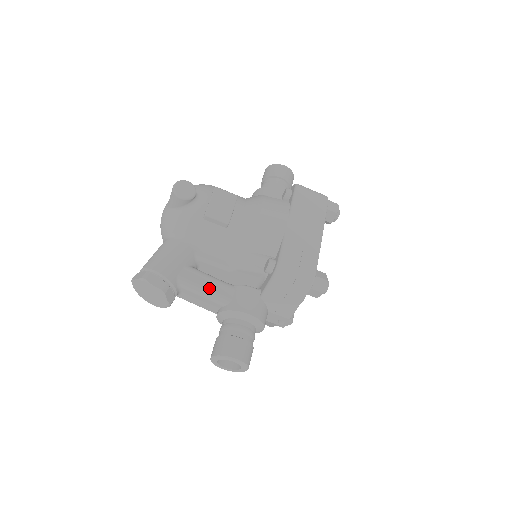
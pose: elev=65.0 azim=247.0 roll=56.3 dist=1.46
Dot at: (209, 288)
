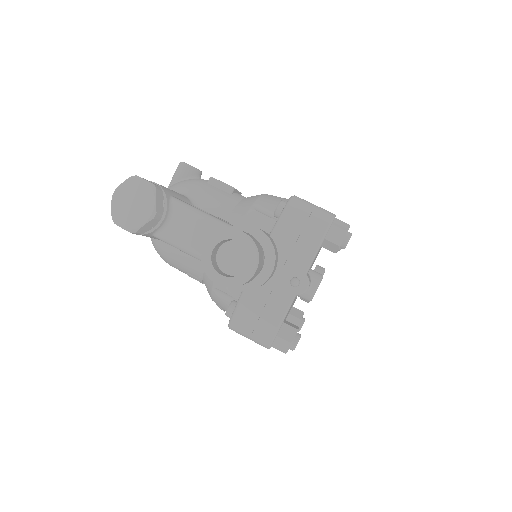
Dot at: occluded
